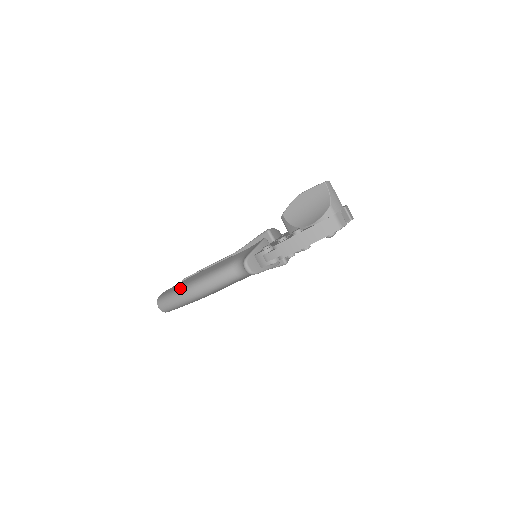
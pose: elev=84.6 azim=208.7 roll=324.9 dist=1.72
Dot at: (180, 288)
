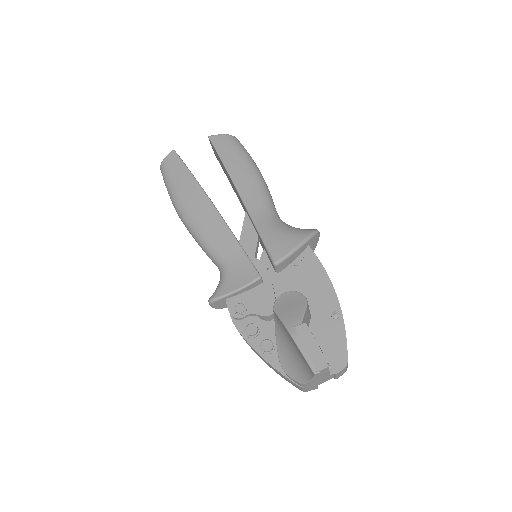
Dot at: (175, 197)
